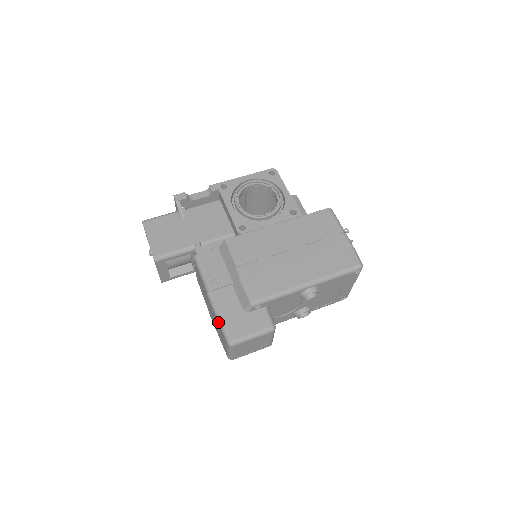
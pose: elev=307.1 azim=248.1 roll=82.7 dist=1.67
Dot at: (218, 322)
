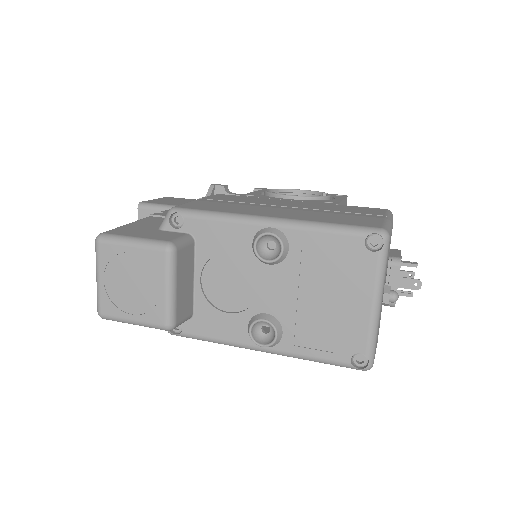
Dot at: occluded
